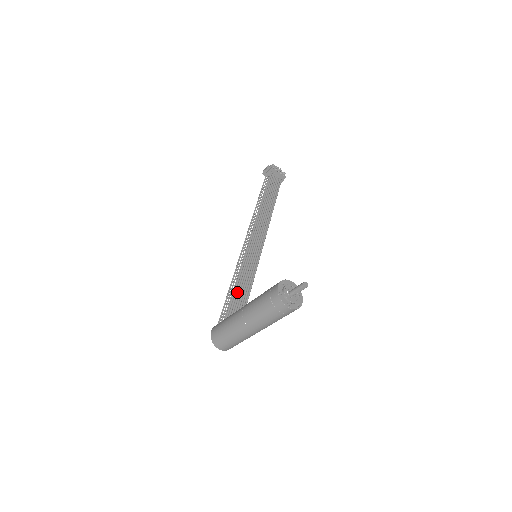
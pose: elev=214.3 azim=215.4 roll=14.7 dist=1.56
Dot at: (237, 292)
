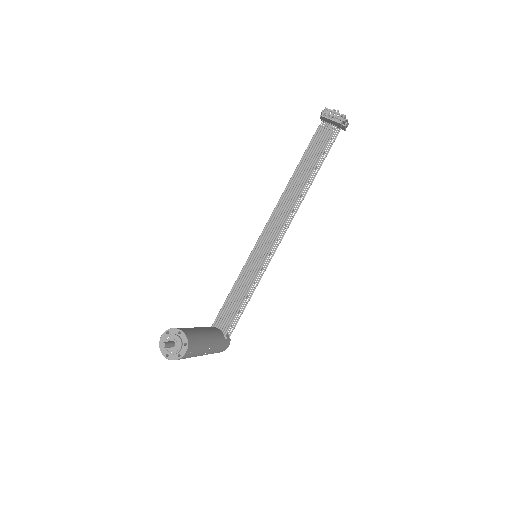
Dot at: (230, 298)
